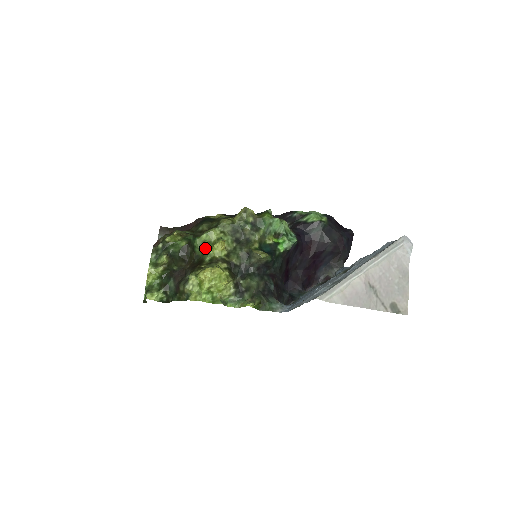
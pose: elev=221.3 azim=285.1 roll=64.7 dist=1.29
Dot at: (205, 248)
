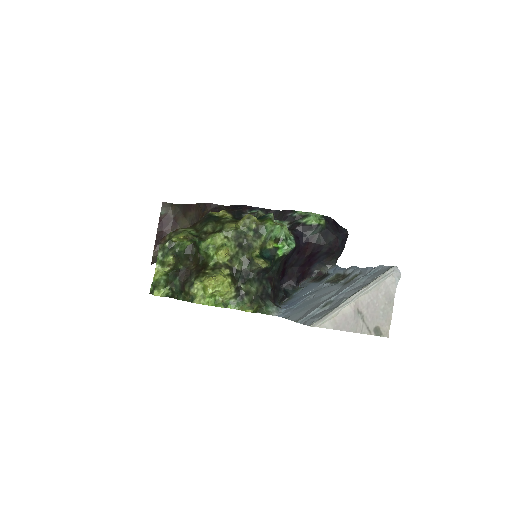
Dot at: (209, 252)
